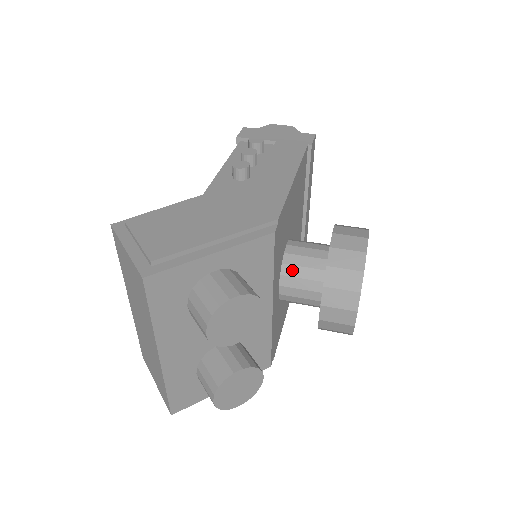
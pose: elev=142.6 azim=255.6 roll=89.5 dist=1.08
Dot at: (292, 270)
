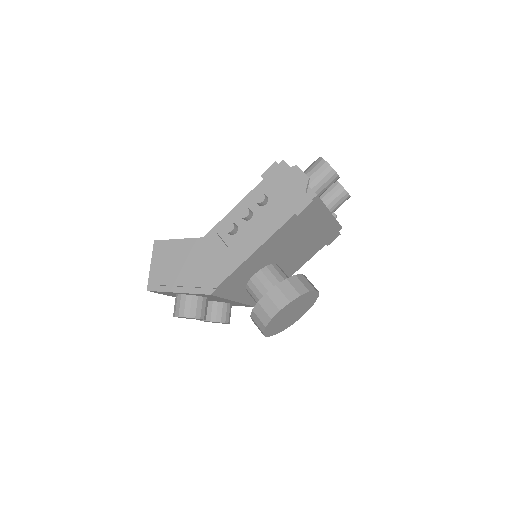
Dot at: (250, 291)
